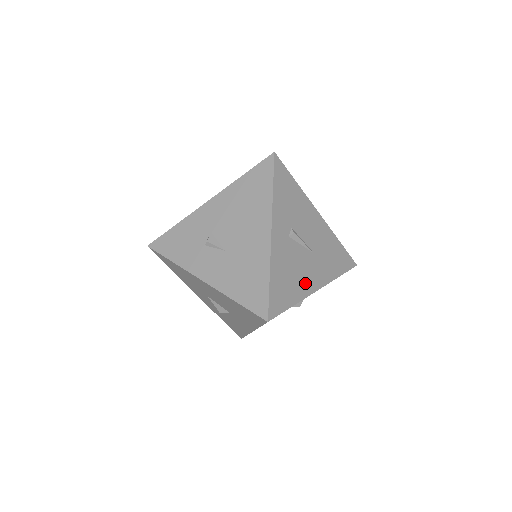
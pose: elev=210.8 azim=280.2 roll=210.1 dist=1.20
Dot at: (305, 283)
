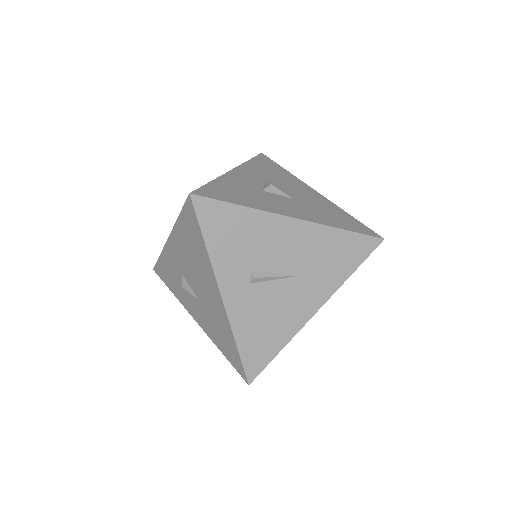
Dot at: (292, 318)
